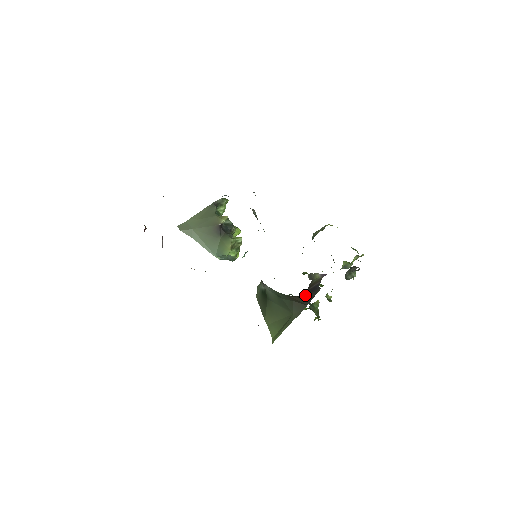
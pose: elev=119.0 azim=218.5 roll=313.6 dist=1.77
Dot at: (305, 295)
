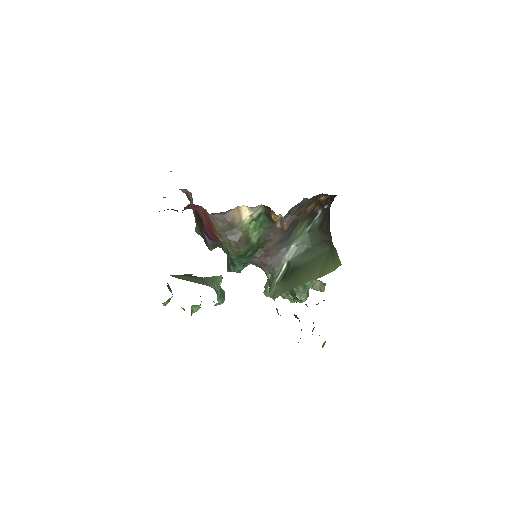
Dot at: (327, 223)
